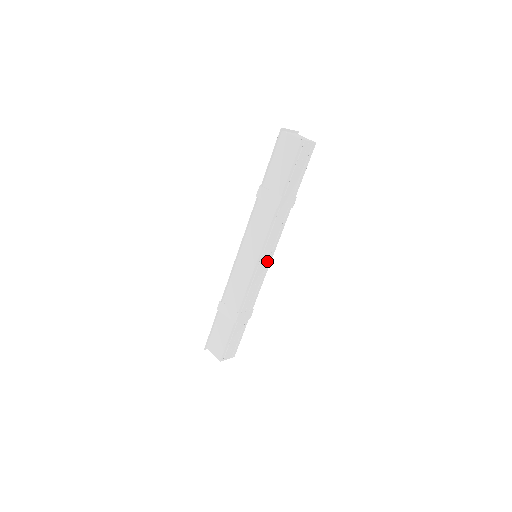
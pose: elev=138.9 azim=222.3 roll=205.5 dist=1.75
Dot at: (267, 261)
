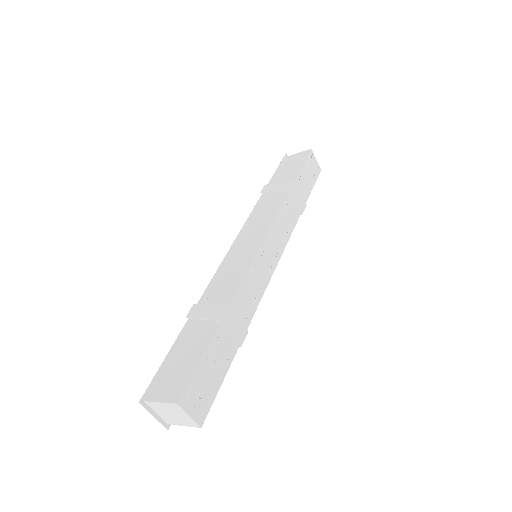
Dot at: (273, 259)
